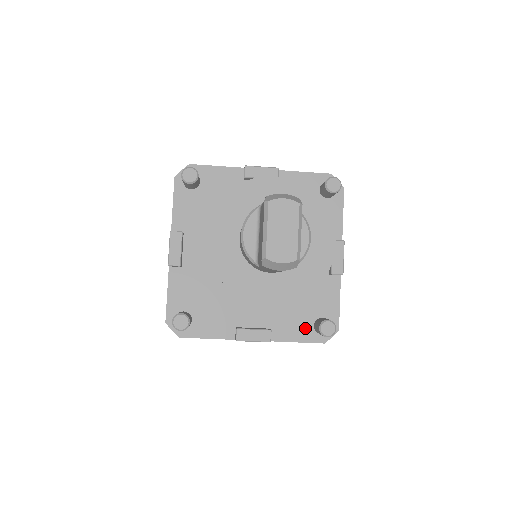
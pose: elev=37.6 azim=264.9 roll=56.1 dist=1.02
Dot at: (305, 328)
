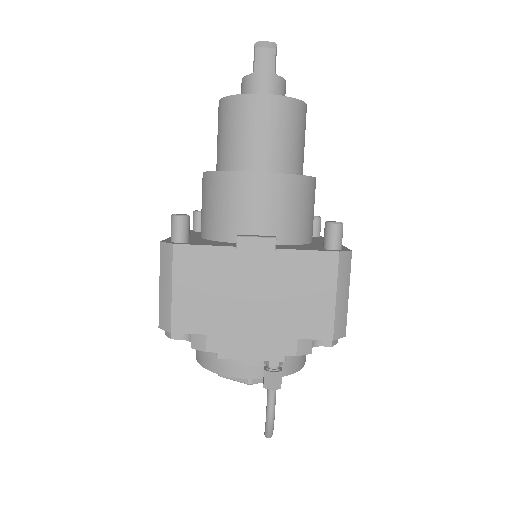
Dot at: (314, 249)
